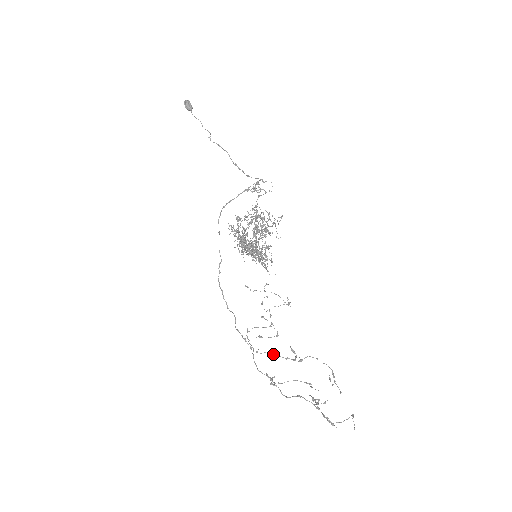
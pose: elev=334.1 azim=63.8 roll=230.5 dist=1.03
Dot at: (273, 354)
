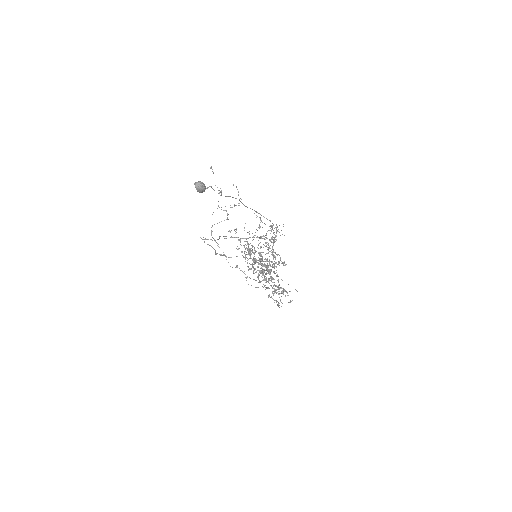
Dot at: occluded
